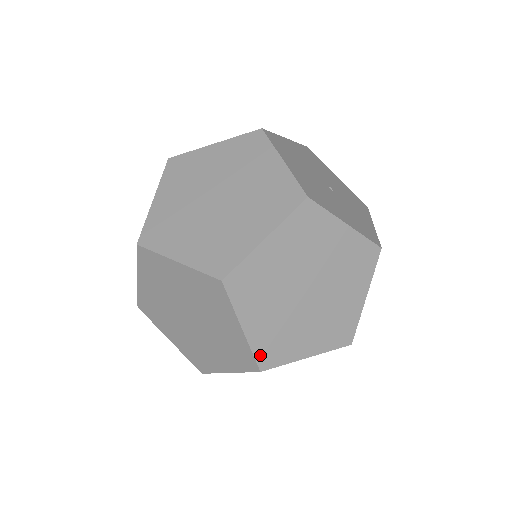
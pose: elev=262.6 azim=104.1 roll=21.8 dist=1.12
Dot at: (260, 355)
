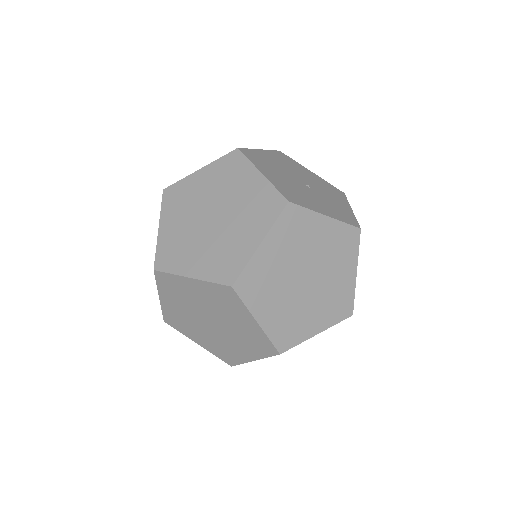
Dot at: (277, 341)
